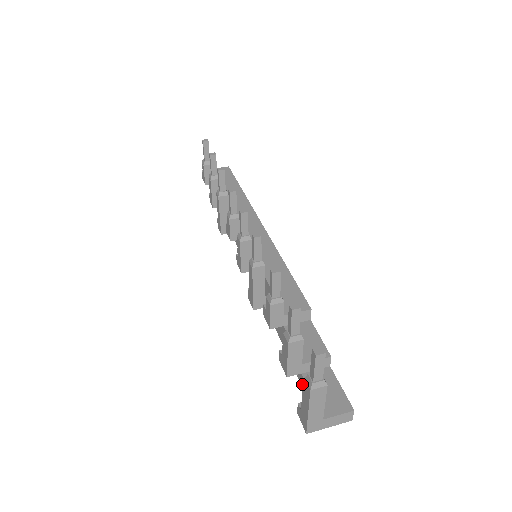
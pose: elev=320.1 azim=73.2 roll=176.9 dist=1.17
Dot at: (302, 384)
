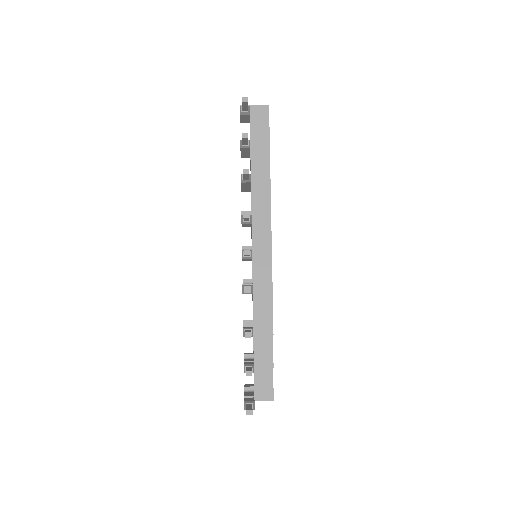
Dot at: occluded
